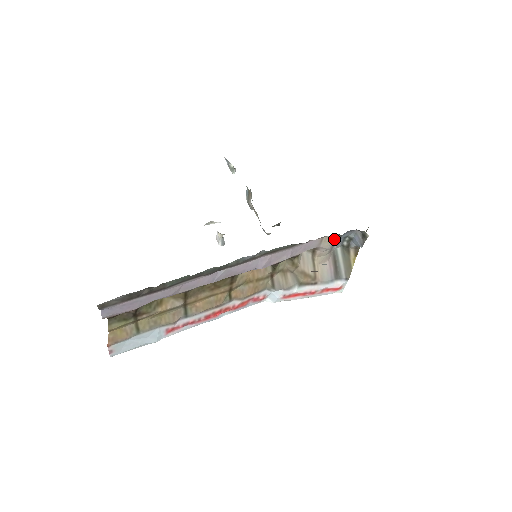
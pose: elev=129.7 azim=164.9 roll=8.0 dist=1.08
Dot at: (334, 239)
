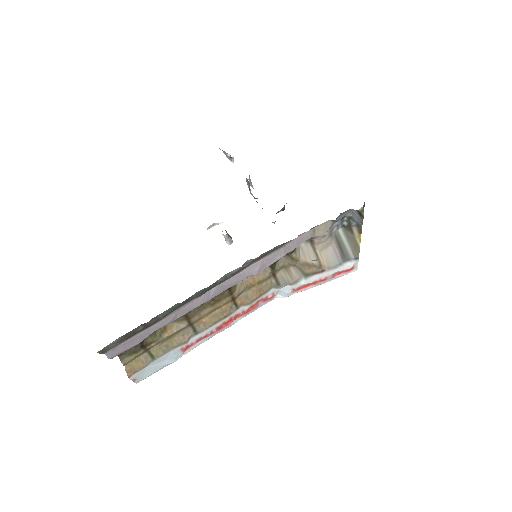
Dot at: (328, 225)
